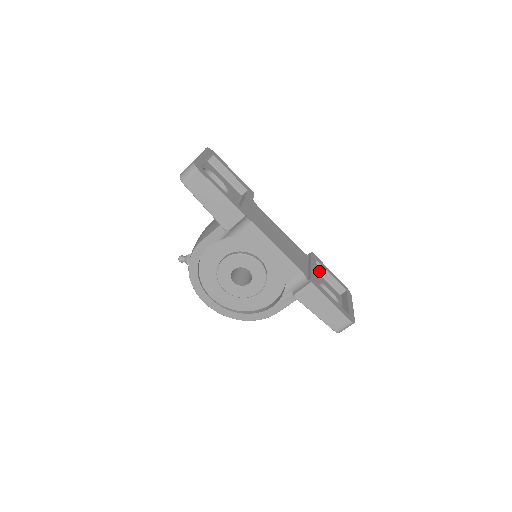
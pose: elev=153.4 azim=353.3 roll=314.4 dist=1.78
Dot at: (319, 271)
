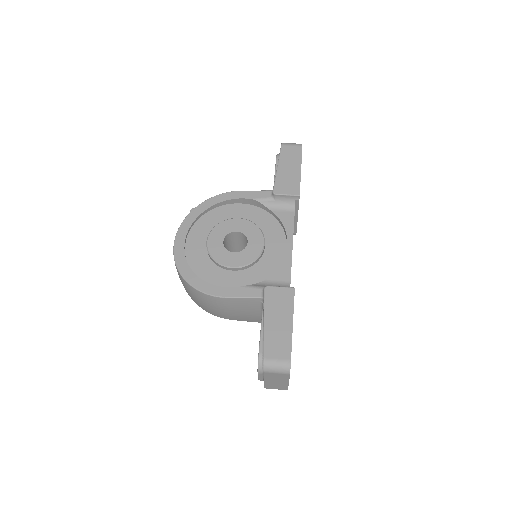
Dot at: occluded
